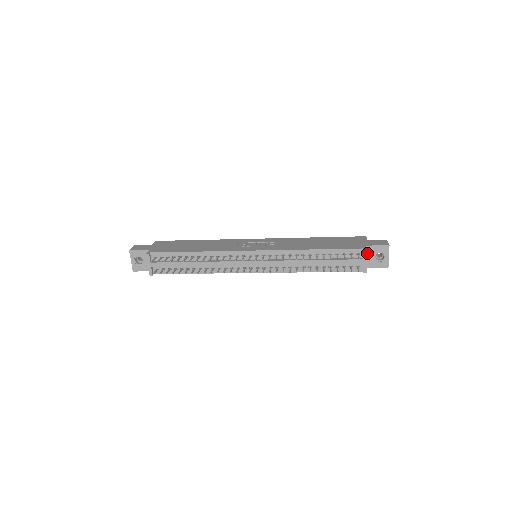
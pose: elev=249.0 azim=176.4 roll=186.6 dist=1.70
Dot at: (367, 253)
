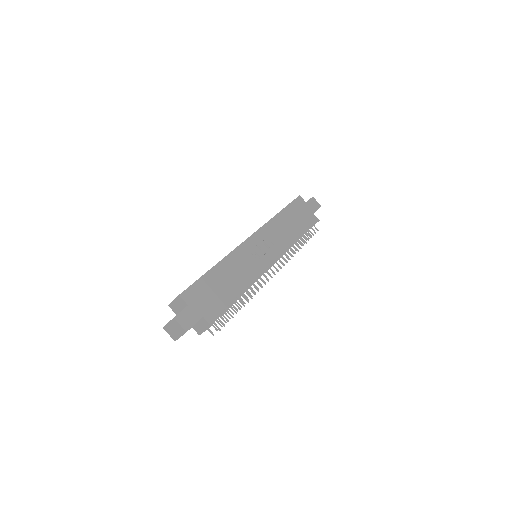
Dot at: occluded
